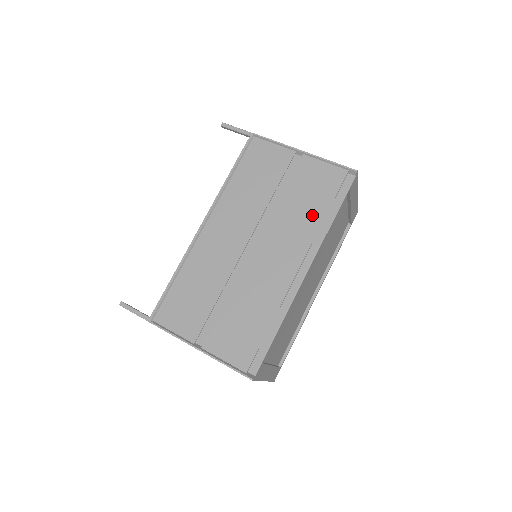
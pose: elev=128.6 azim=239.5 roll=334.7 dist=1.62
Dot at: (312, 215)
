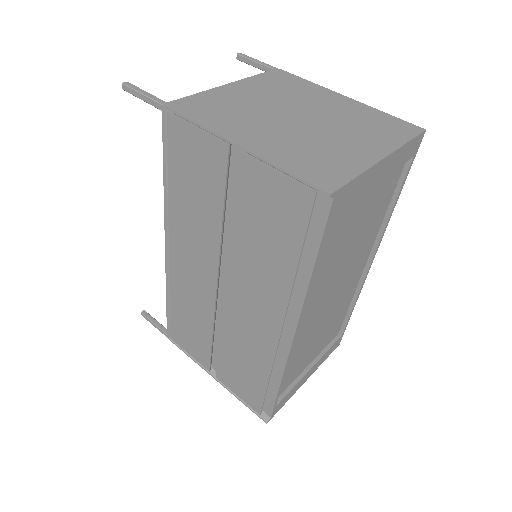
Dot at: (278, 263)
